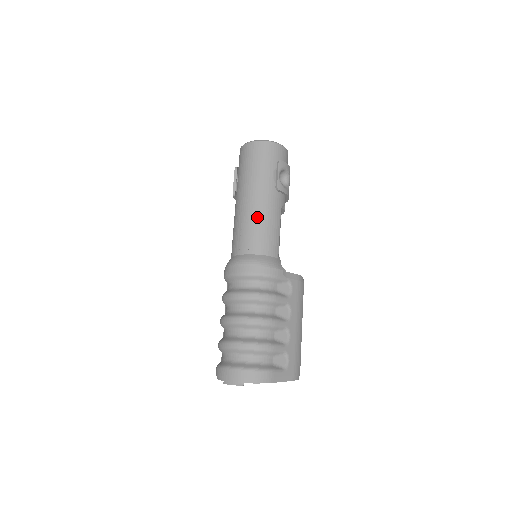
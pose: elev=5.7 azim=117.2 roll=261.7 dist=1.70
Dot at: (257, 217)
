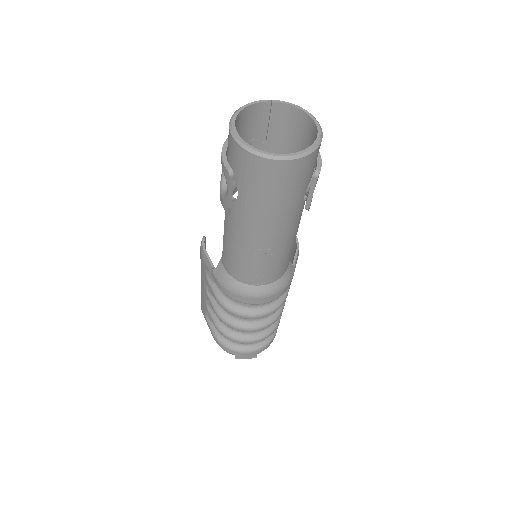
Dot at: (279, 253)
